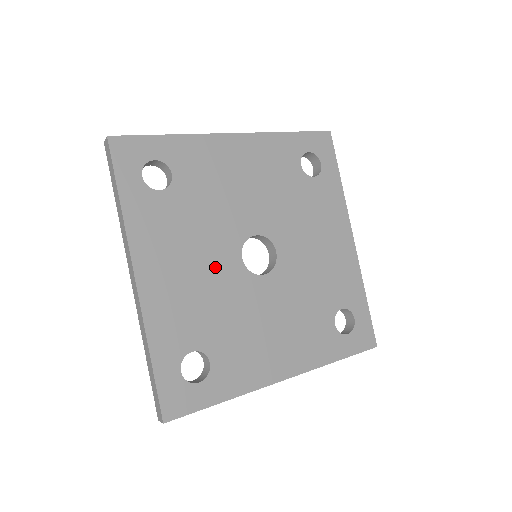
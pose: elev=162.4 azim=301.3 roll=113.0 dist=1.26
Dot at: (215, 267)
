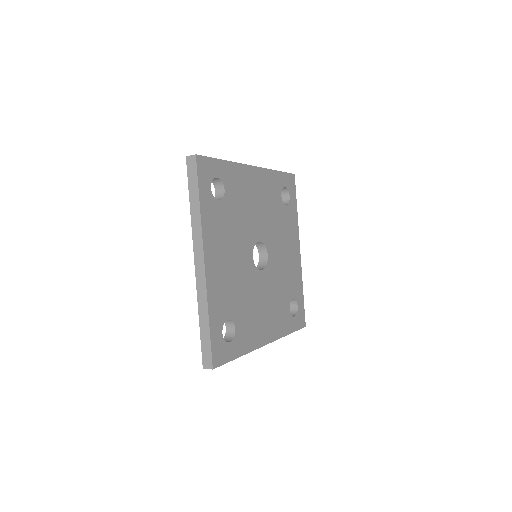
Dot at: (241, 261)
